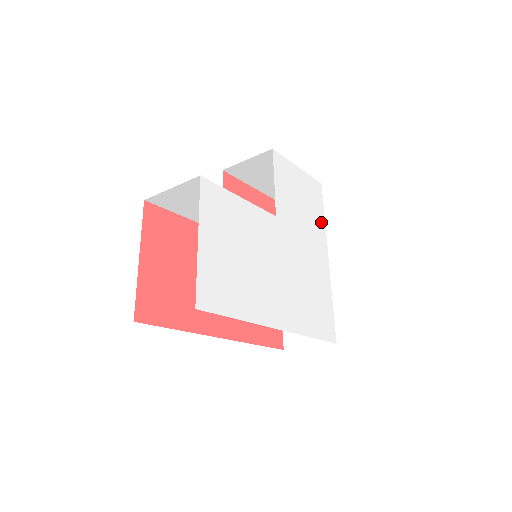
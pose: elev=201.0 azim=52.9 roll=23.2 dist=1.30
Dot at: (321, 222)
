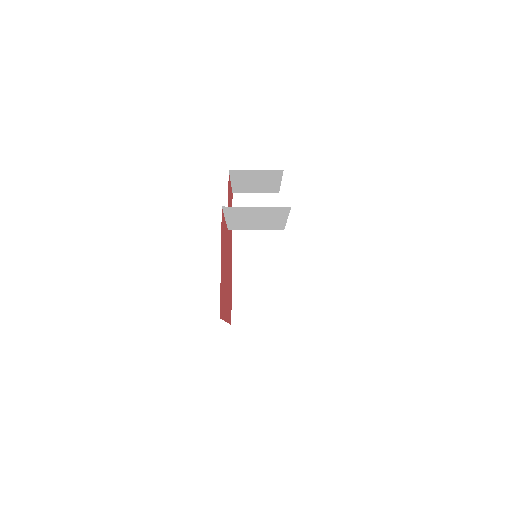
Dot at: occluded
